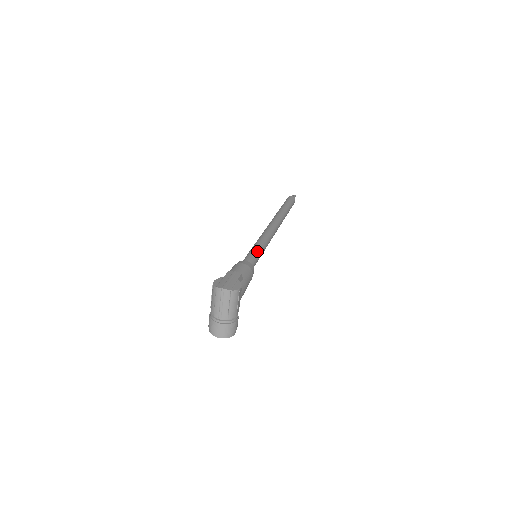
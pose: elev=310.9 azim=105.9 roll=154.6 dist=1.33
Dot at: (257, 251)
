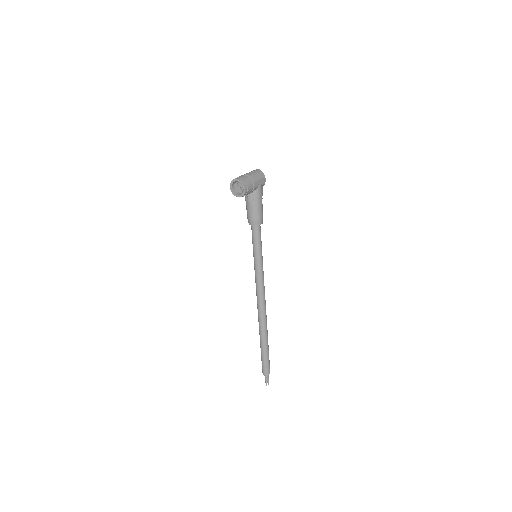
Dot at: (261, 246)
